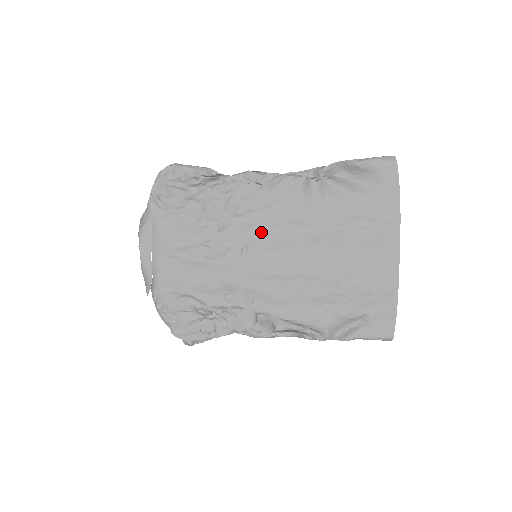
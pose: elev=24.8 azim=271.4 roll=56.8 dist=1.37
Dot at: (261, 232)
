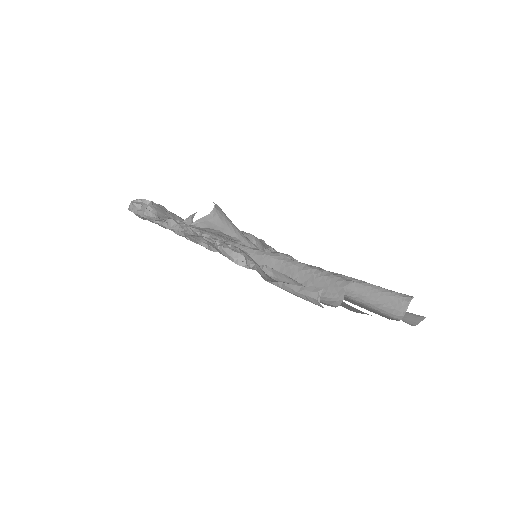
Dot at: occluded
